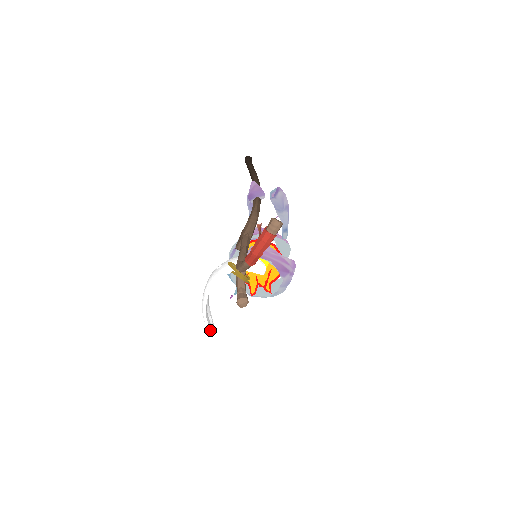
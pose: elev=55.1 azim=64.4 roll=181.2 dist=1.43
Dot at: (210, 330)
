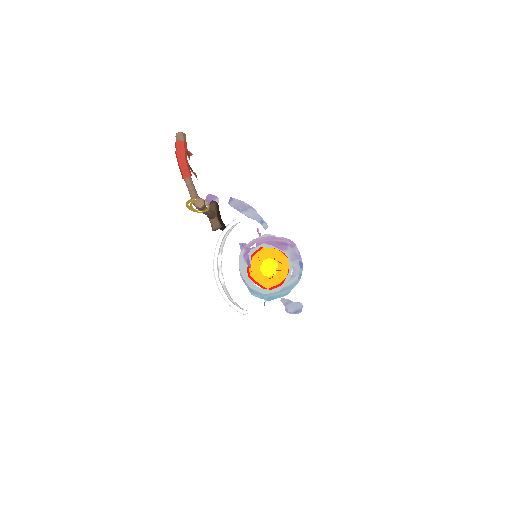
Dot at: (242, 311)
